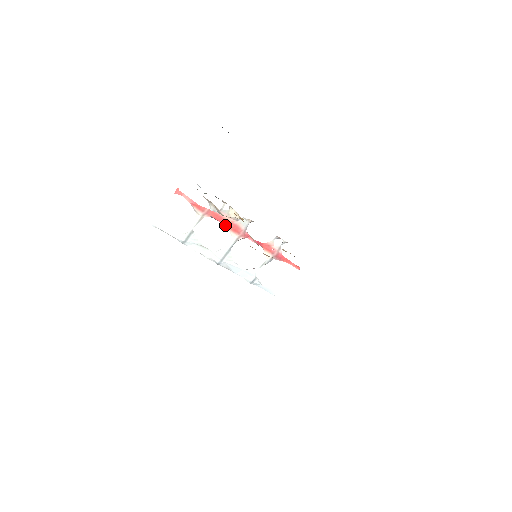
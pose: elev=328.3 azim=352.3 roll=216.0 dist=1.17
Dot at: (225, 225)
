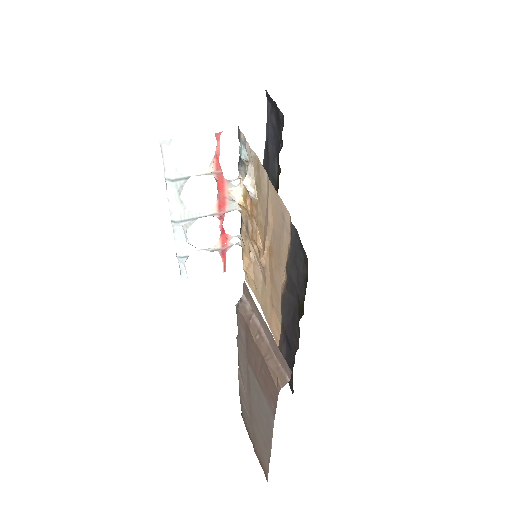
Dot at: (218, 195)
